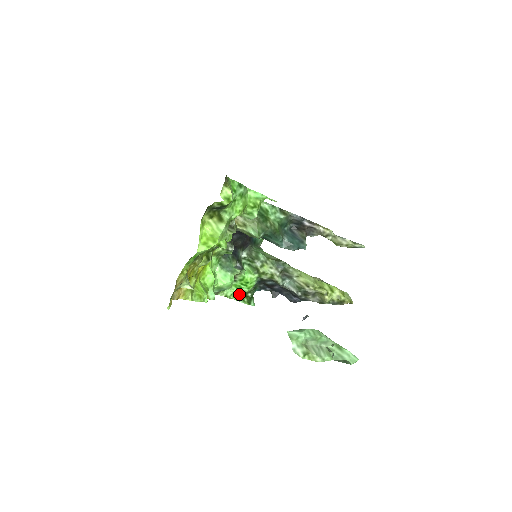
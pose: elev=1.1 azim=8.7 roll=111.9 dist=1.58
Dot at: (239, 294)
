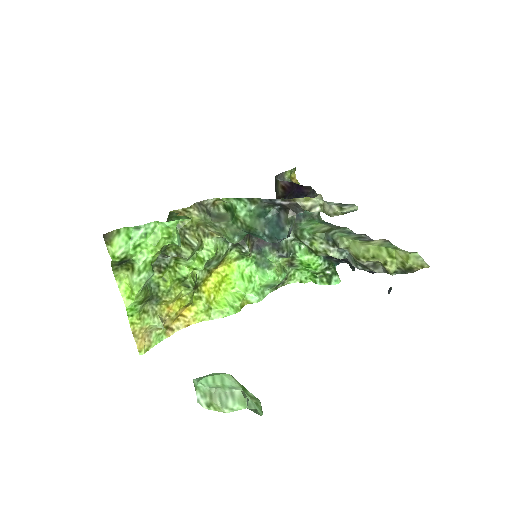
Dot at: (315, 275)
